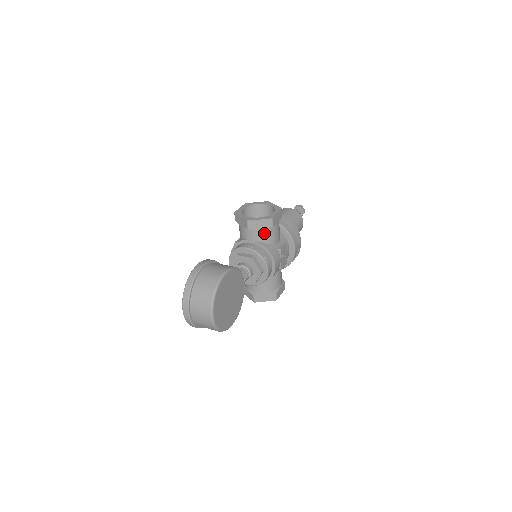
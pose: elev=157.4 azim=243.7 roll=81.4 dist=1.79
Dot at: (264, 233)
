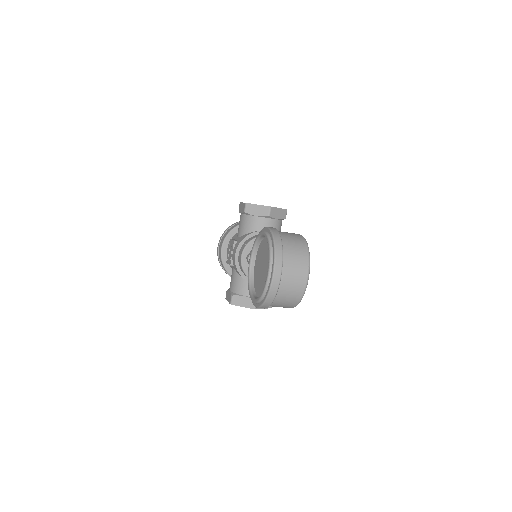
Dot at: (278, 225)
